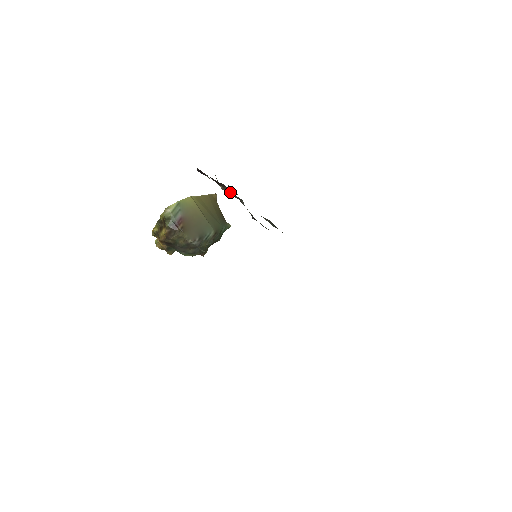
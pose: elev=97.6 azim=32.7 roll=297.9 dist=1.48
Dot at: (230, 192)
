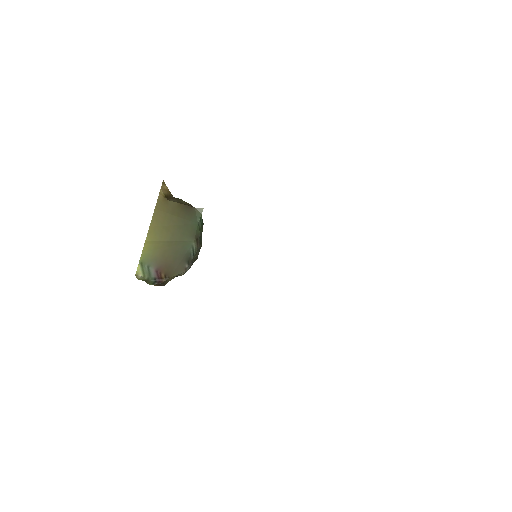
Dot at: occluded
